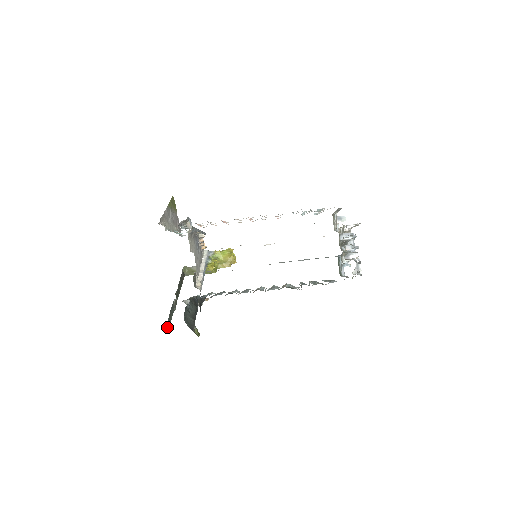
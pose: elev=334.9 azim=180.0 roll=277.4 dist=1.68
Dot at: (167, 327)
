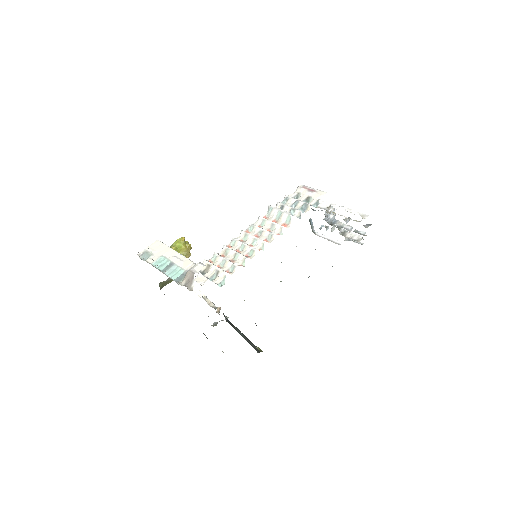
Dot at: occluded
